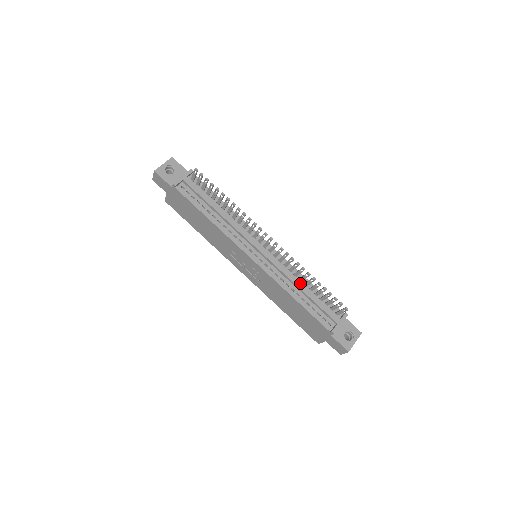
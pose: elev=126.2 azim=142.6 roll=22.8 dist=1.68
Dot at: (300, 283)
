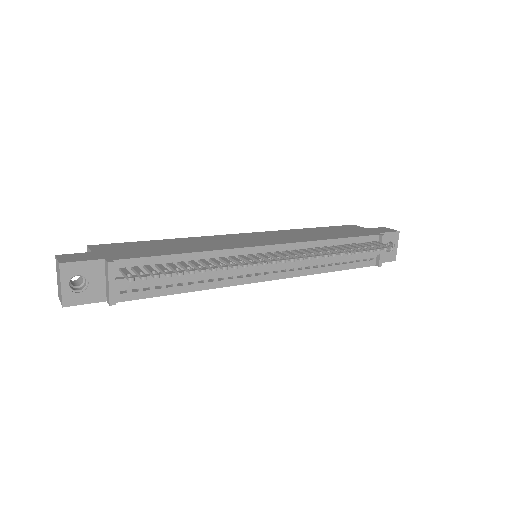
Dot at: occluded
